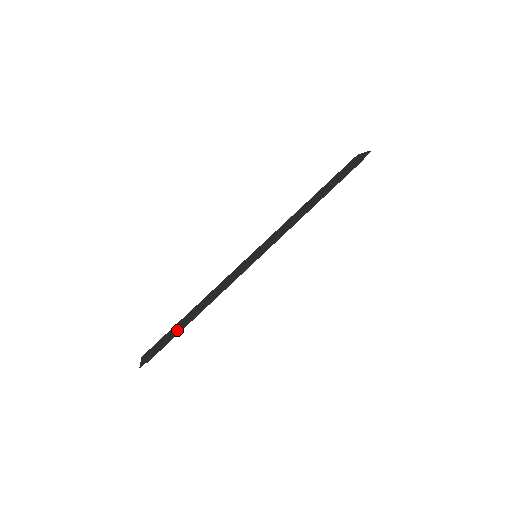
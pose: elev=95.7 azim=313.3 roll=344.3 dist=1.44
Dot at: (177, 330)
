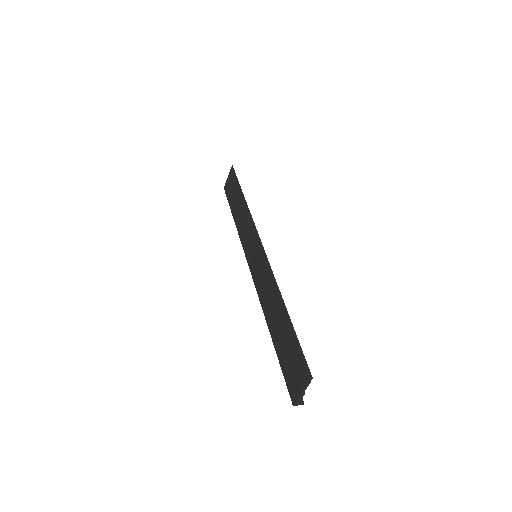
Dot at: (288, 329)
